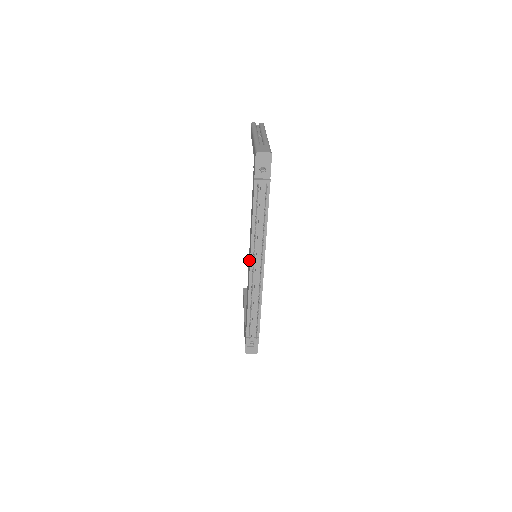
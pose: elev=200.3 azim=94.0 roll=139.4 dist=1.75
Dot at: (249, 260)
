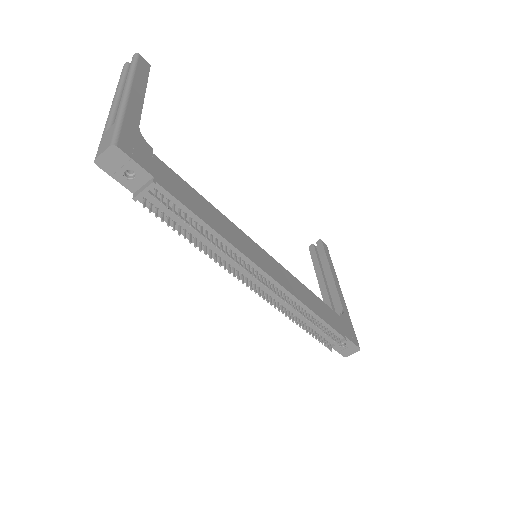
Dot at: occluded
